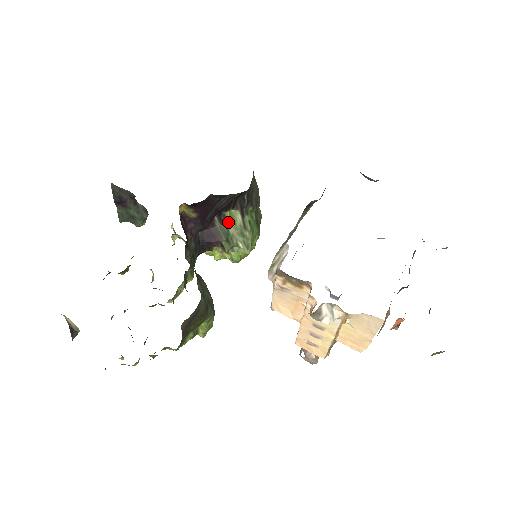
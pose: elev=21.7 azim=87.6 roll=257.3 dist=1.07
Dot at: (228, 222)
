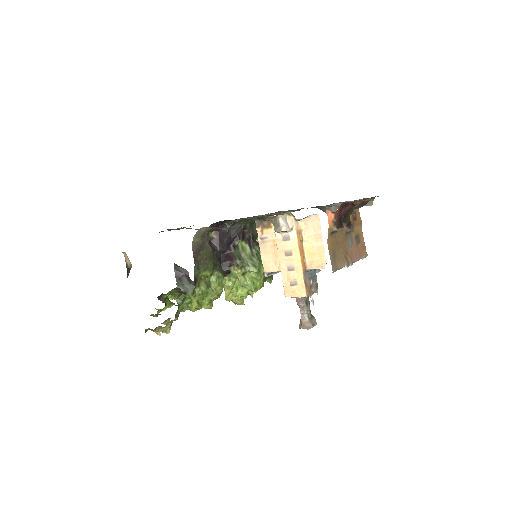
Dot at: (240, 251)
